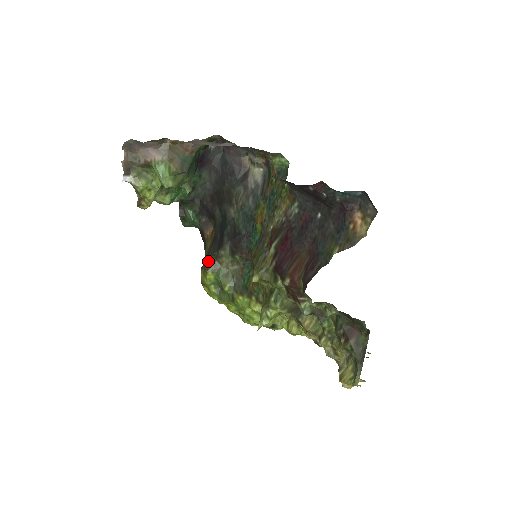
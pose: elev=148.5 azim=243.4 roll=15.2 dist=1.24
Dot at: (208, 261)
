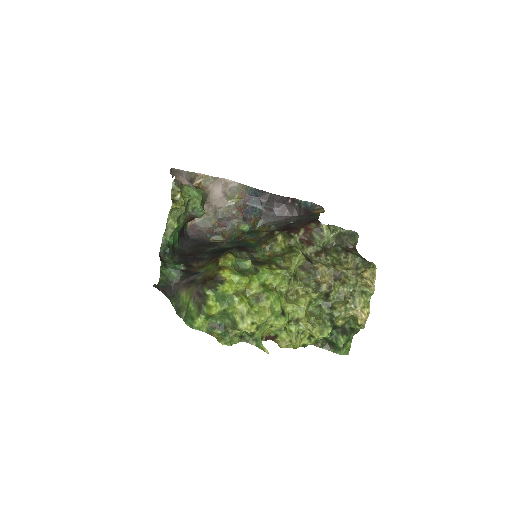
Dot at: (224, 253)
